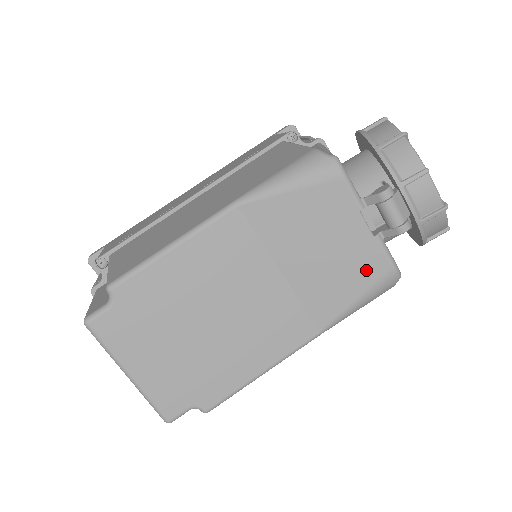
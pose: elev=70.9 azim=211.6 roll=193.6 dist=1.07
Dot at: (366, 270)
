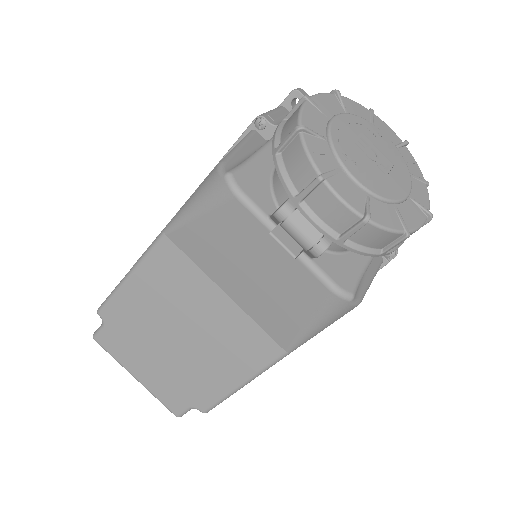
Dot at: (303, 293)
